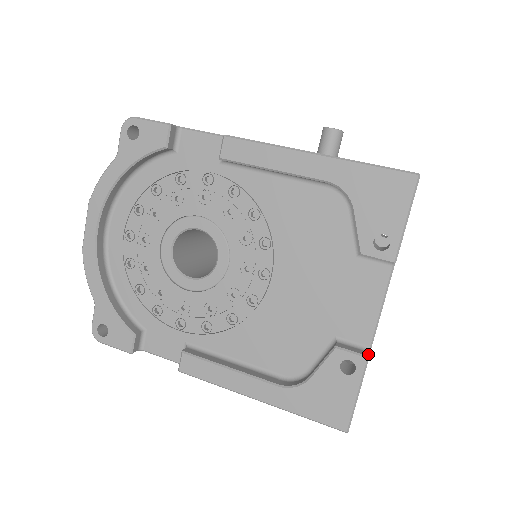
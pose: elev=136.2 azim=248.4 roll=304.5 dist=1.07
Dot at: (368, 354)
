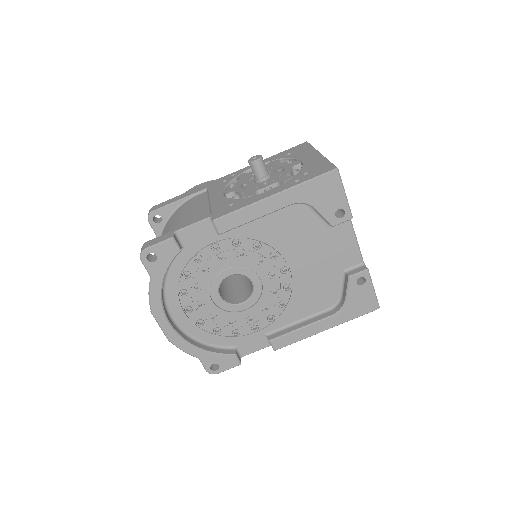
Dot at: (366, 267)
